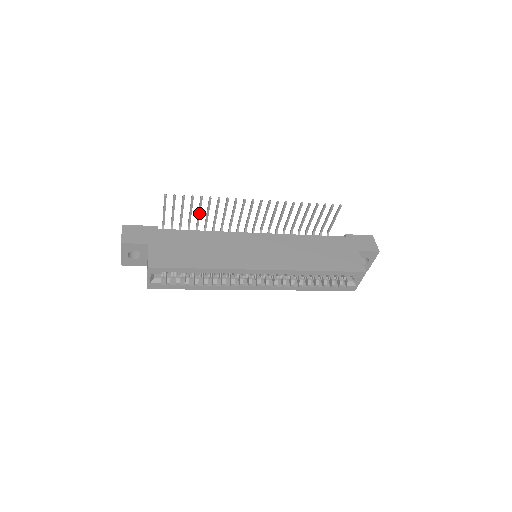
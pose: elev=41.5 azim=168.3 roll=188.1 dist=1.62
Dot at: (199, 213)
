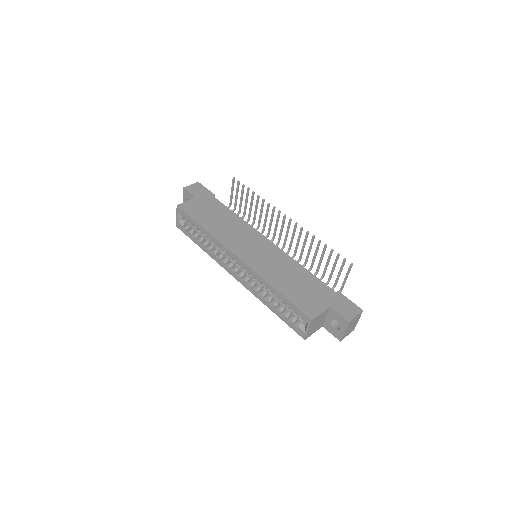
Dot at: (251, 206)
